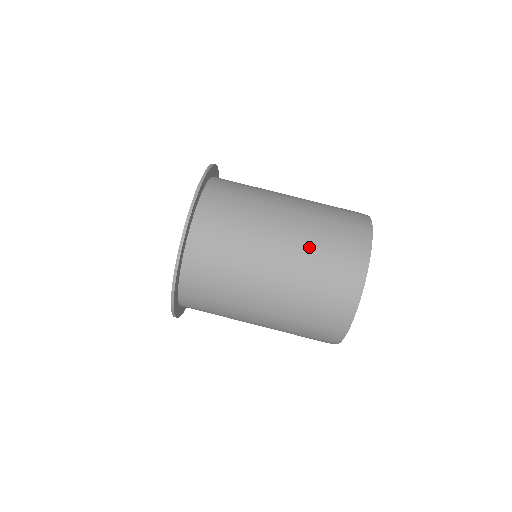
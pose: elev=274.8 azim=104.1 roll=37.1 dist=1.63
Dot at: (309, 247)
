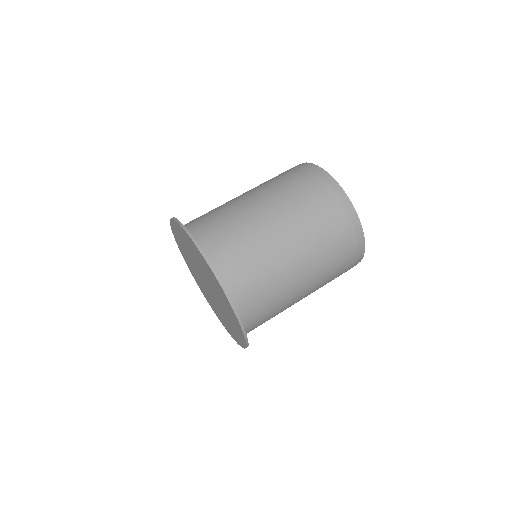
Dot at: occluded
